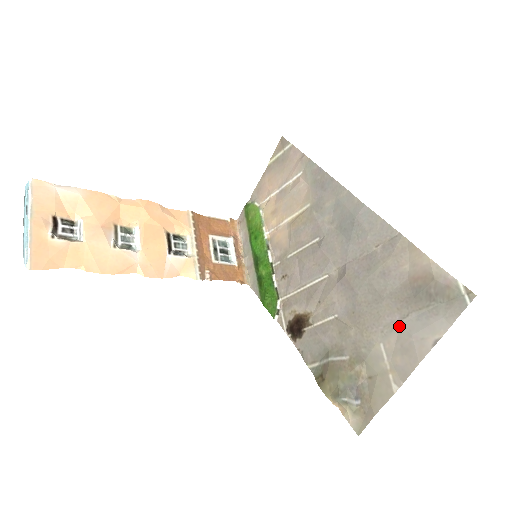
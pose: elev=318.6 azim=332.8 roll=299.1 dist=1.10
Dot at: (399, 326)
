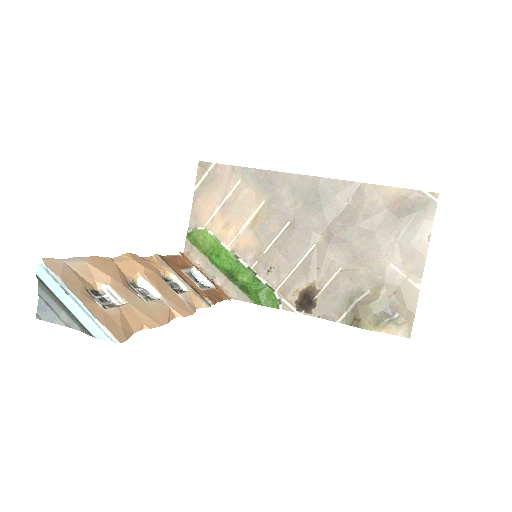
Dot at: (397, 244)
